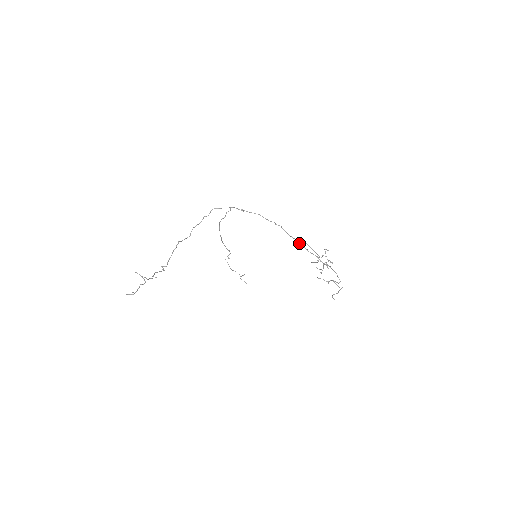
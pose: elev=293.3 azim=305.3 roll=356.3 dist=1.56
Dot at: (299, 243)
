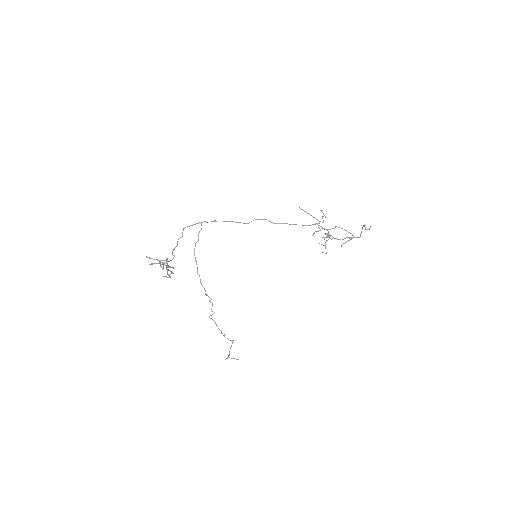
Dot at: (291, 224)
